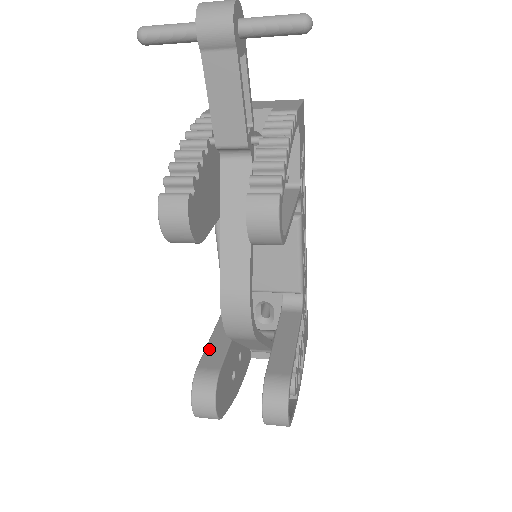
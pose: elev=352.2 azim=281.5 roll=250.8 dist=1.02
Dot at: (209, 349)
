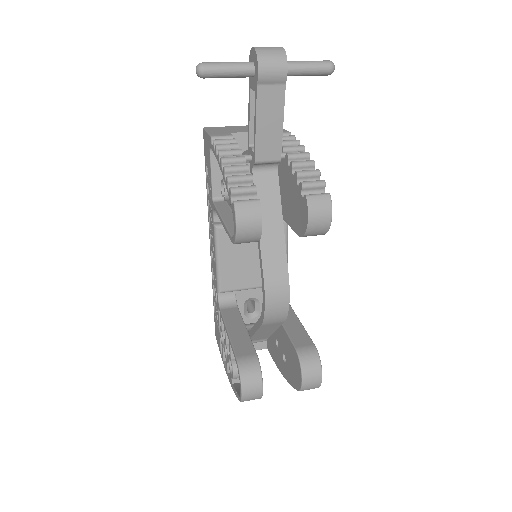
Dot at: (235, 342)
